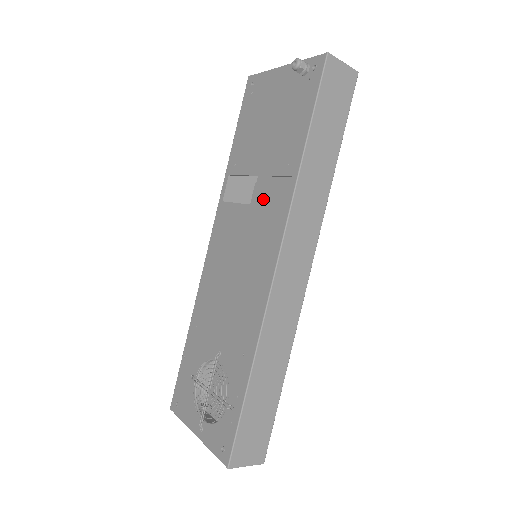
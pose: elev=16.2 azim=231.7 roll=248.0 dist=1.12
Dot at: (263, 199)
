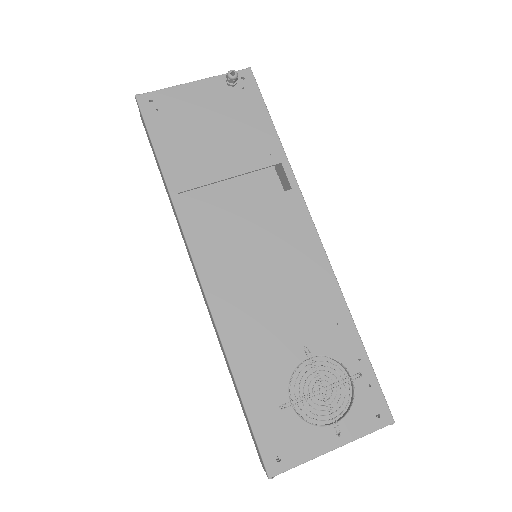
Dot at: (201, 216)
